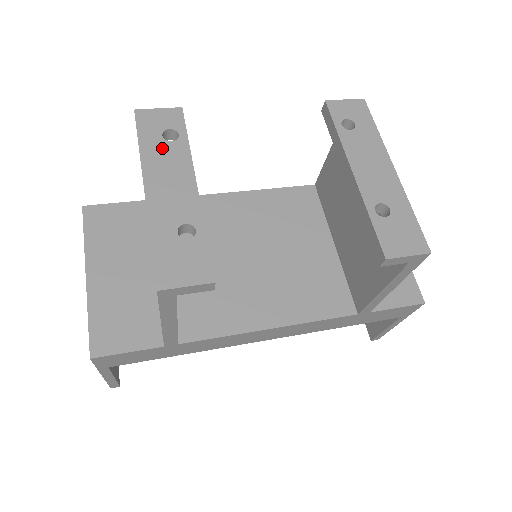
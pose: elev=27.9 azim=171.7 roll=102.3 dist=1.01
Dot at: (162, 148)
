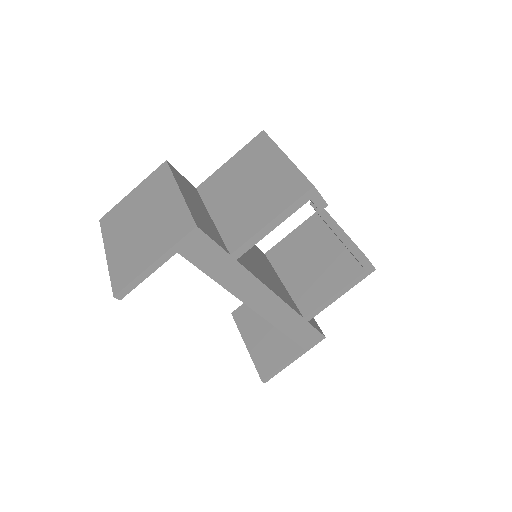
Dot at: occluded
